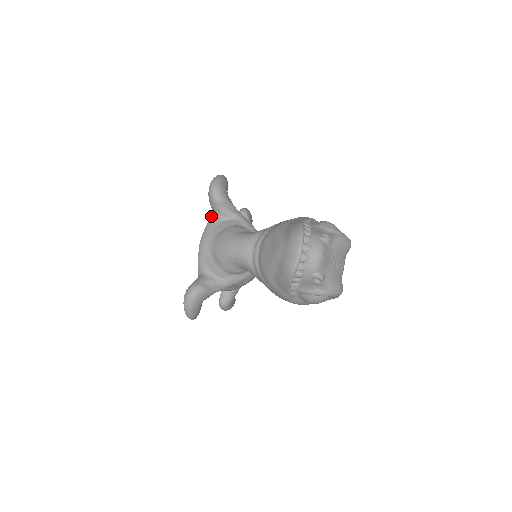
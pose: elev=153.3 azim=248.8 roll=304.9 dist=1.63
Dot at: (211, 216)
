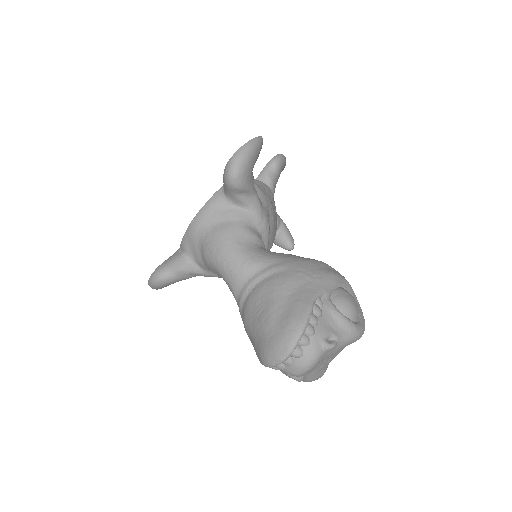
Dot at: occluded
